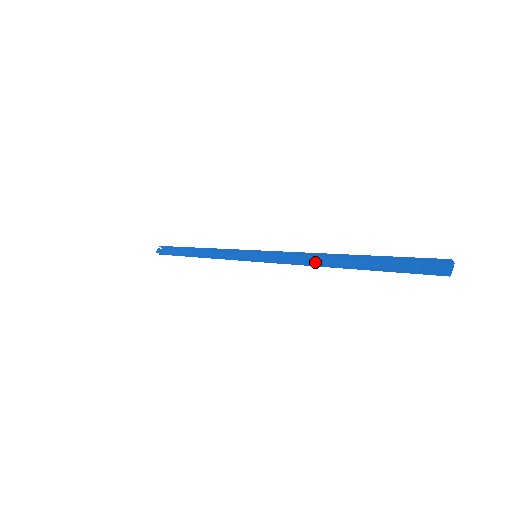
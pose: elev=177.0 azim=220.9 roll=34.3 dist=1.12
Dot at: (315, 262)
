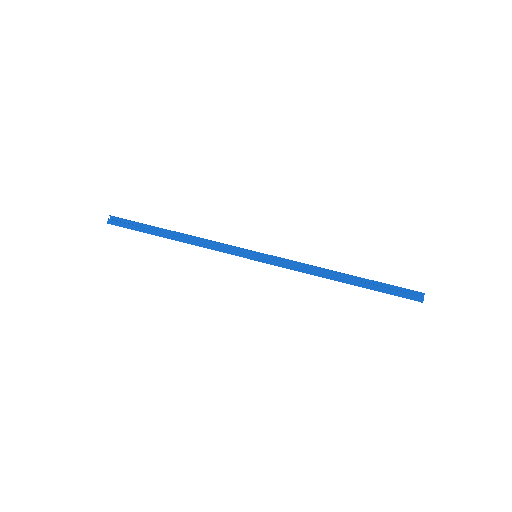
Dot at: (322, 276)
